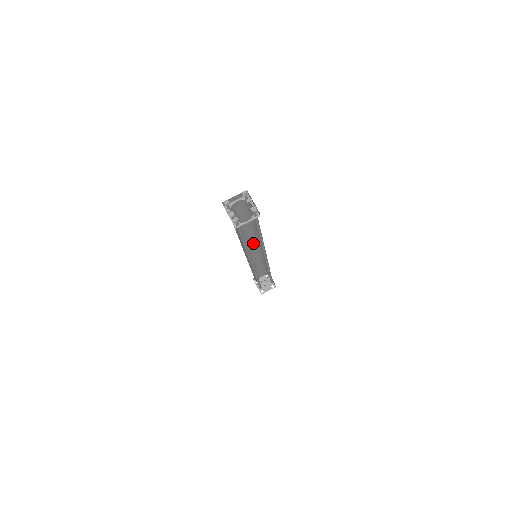
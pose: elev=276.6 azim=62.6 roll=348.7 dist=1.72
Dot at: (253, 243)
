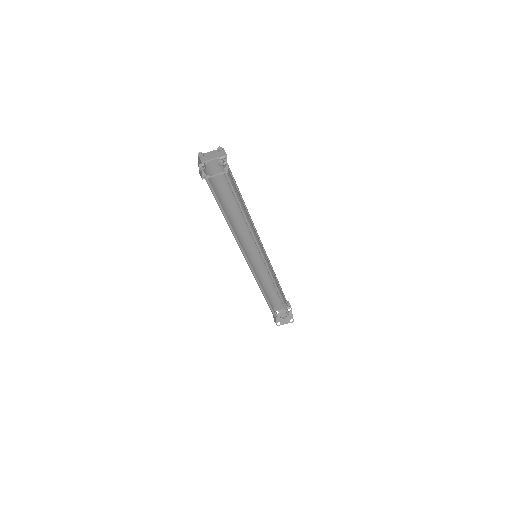
Dot at: occluded
